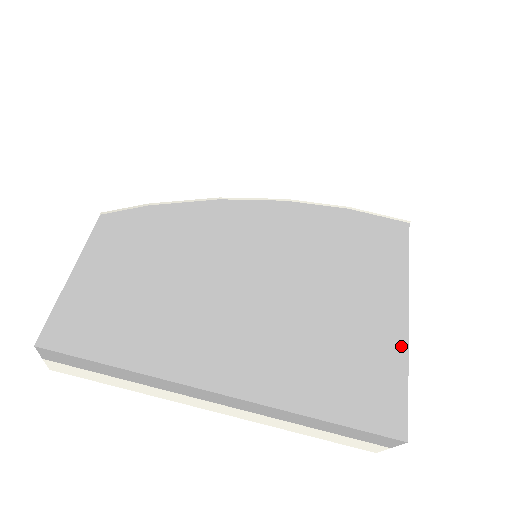
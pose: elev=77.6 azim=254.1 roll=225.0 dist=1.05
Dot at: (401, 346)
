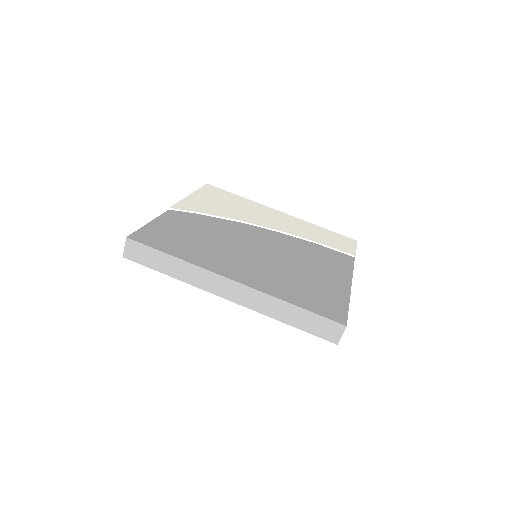
Dot at: (345, 294)
